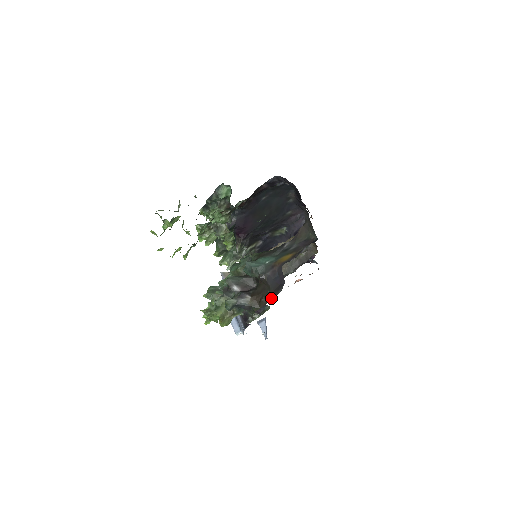
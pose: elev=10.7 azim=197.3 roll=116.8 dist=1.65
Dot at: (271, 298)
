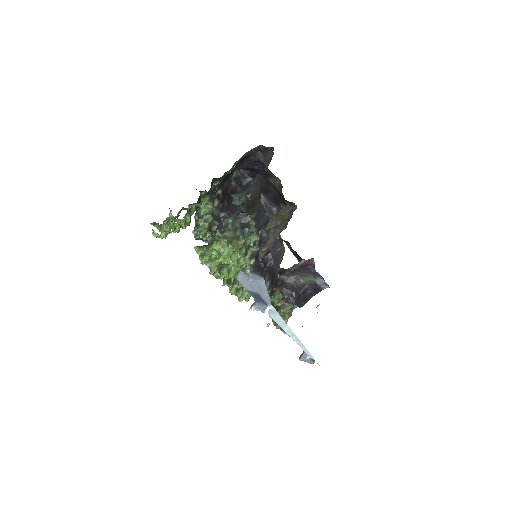
Dot at: (260, 196)
